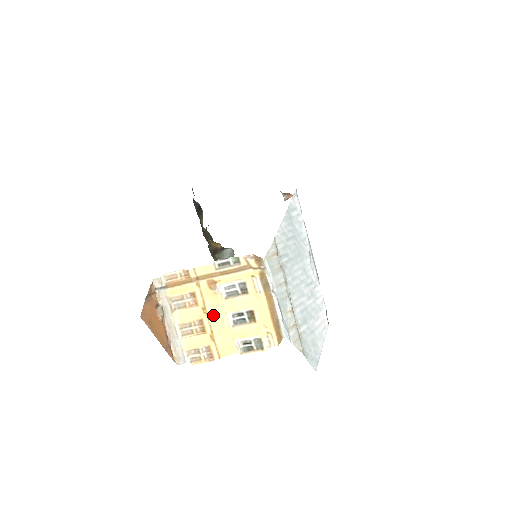
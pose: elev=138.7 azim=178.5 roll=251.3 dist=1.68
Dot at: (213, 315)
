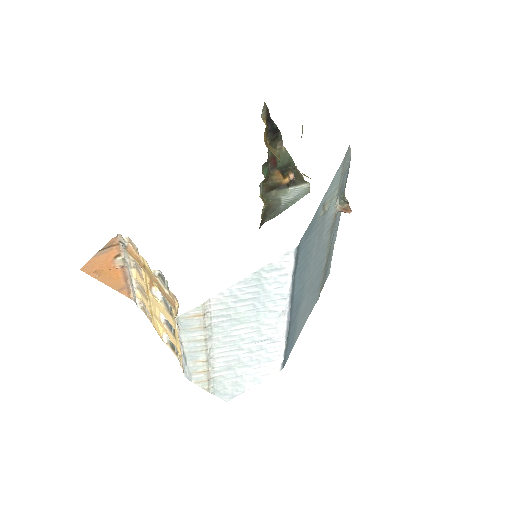
Dot at: (153, 301)
